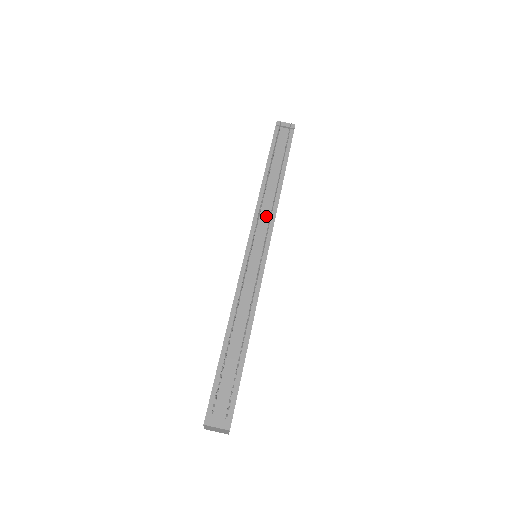
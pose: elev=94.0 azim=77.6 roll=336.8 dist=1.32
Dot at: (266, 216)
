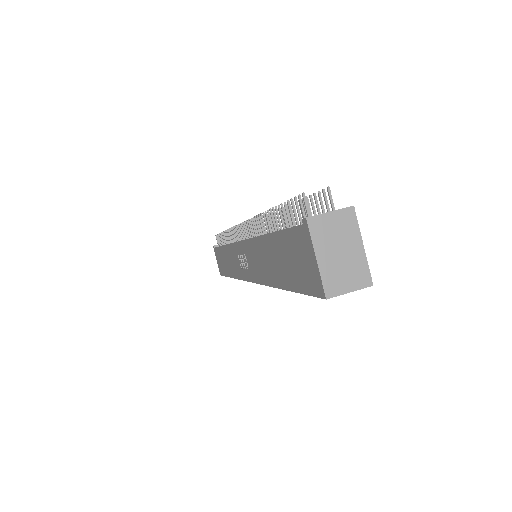
Dot at: occluded
